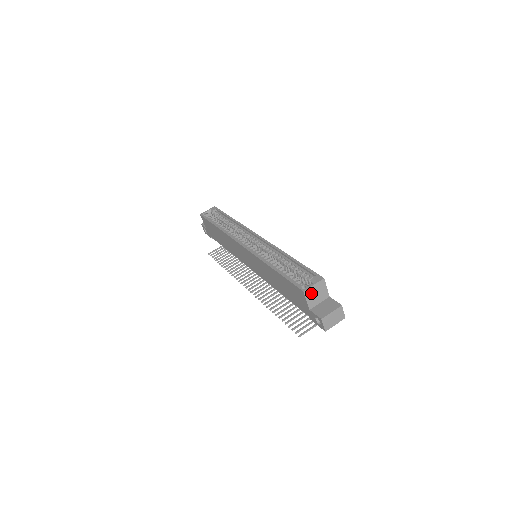
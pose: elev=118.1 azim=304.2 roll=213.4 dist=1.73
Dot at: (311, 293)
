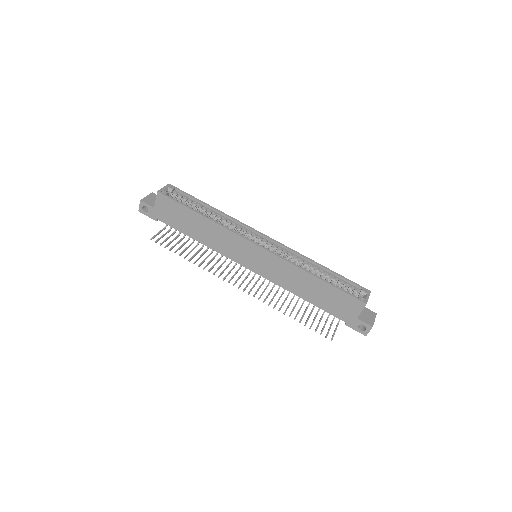
Dot at: occluded
